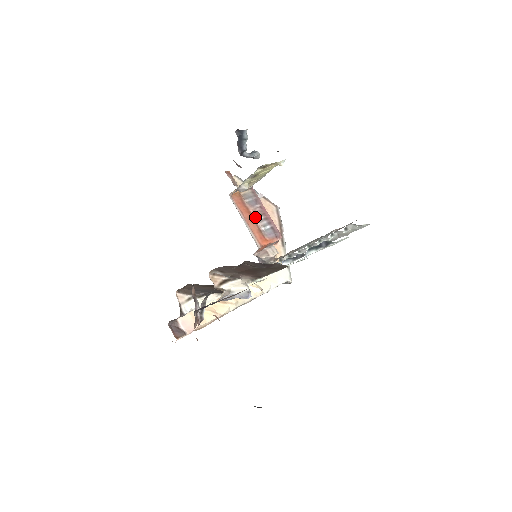
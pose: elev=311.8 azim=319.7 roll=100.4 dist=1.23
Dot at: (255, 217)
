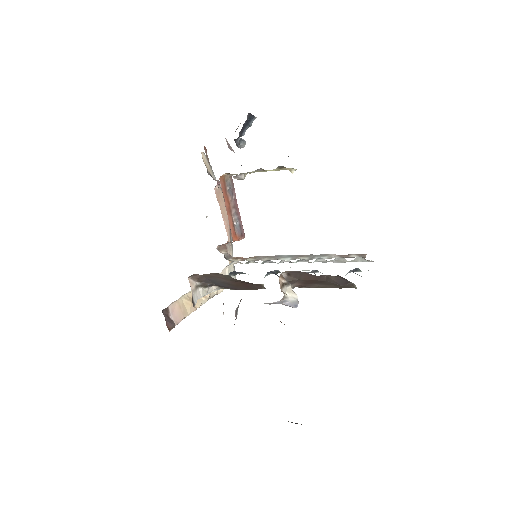
Dot at: (231, 209)
